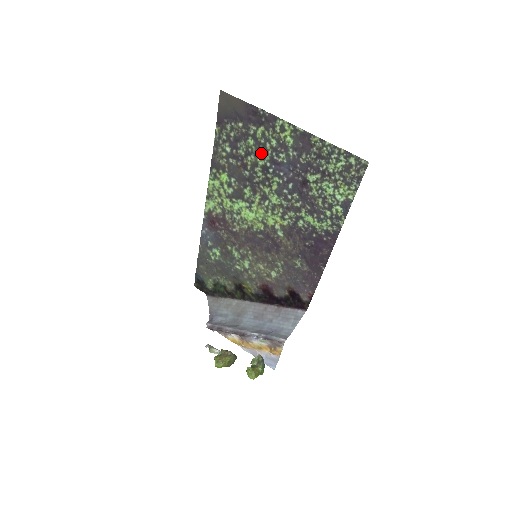
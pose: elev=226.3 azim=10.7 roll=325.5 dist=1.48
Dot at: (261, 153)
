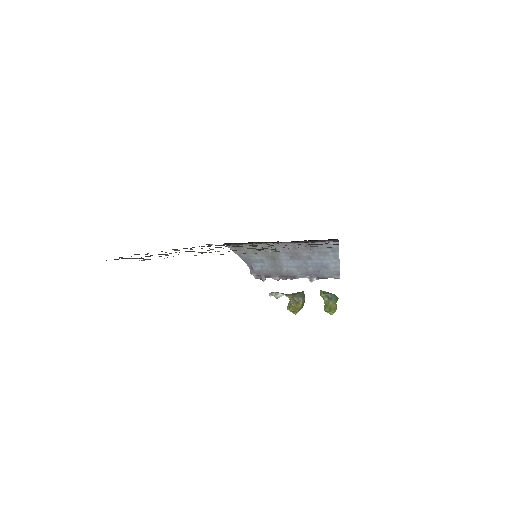
Dot at: occluded
